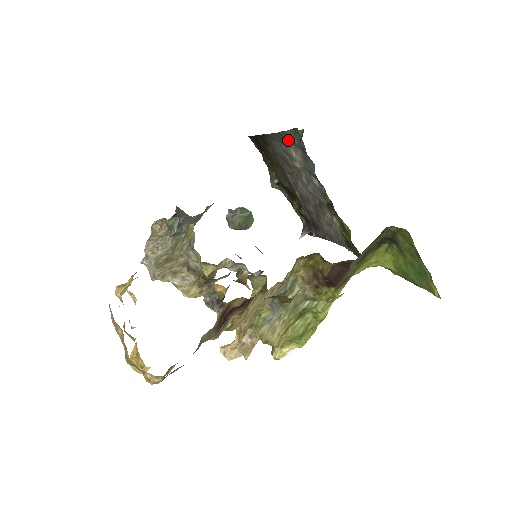
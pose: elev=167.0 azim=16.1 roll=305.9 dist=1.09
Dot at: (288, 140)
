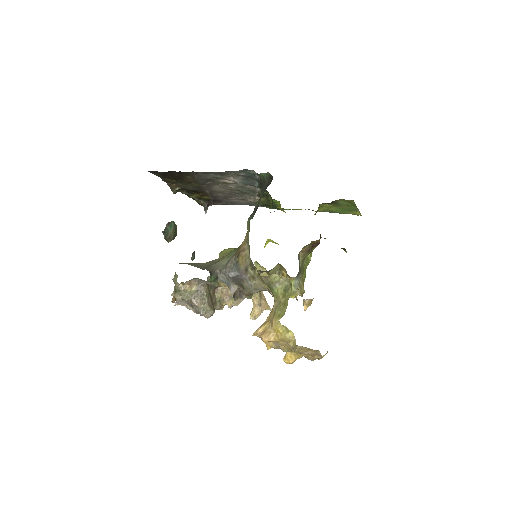
Dot at: (230, 174)
